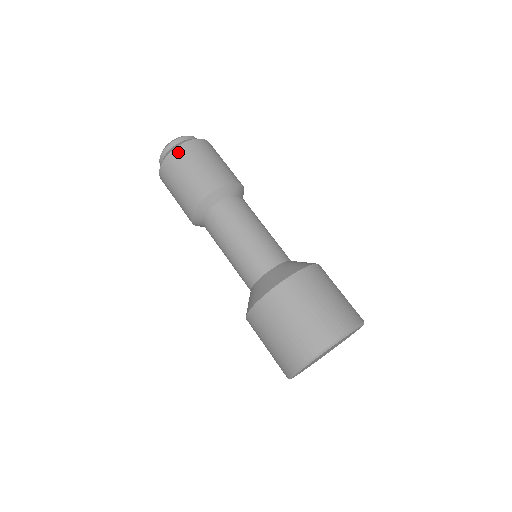
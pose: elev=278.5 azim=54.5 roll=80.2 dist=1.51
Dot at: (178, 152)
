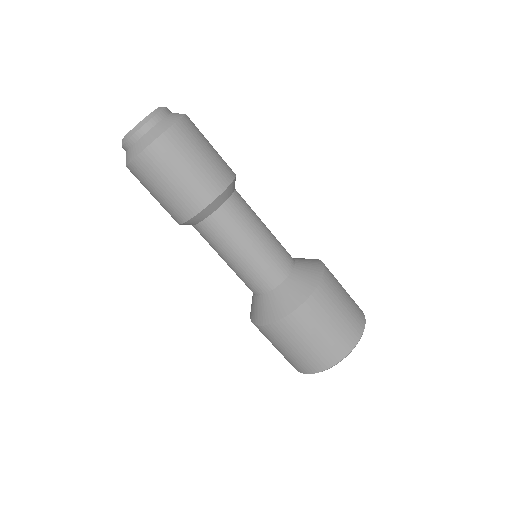
Dot at: (185, 125)
